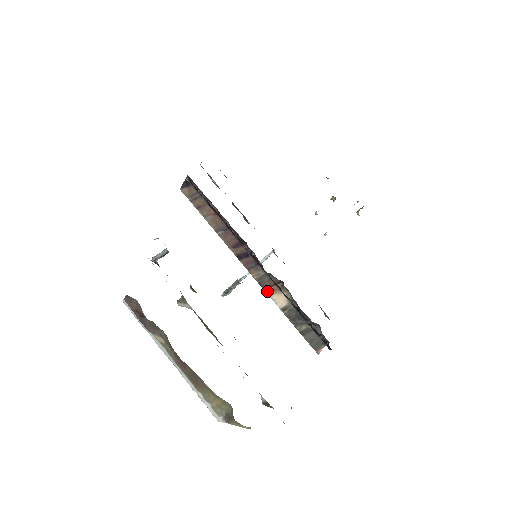
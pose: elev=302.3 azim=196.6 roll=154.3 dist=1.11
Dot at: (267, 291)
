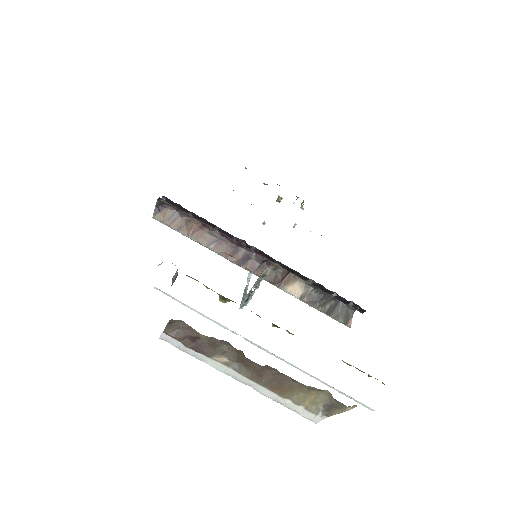
Dot at: (280, 286)
